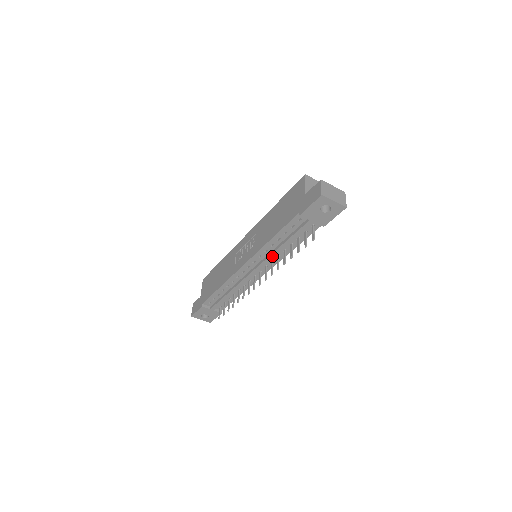
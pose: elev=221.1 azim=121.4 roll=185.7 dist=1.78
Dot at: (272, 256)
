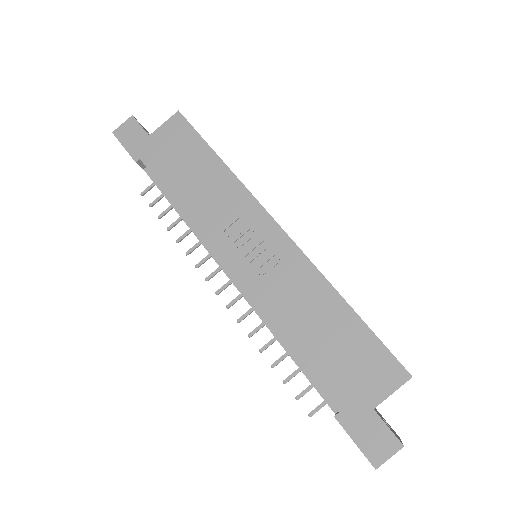
Dot at: (263, 321)
